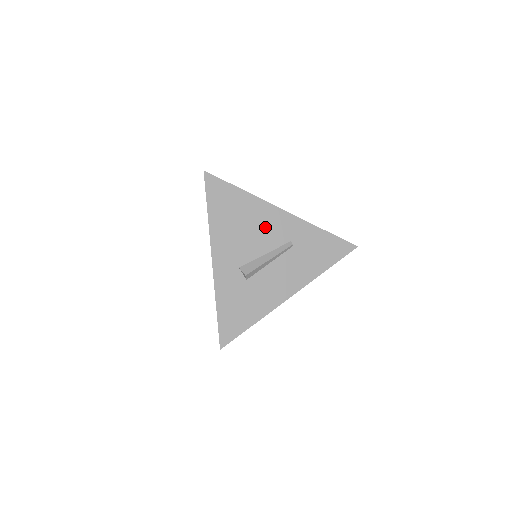
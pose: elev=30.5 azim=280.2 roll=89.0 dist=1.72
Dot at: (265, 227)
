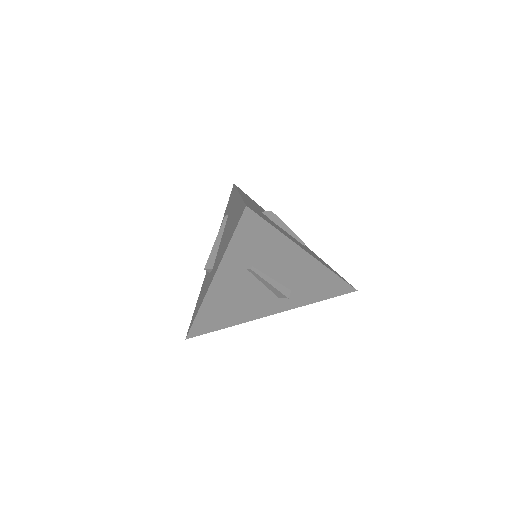
Dot at: occluded
